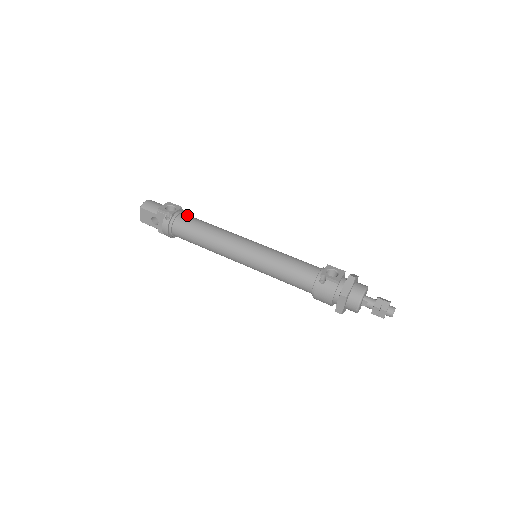
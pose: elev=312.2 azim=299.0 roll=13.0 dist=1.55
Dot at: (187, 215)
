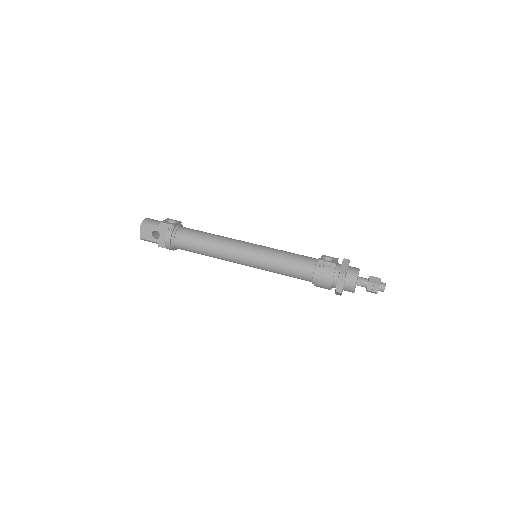
Dot at: occluded
